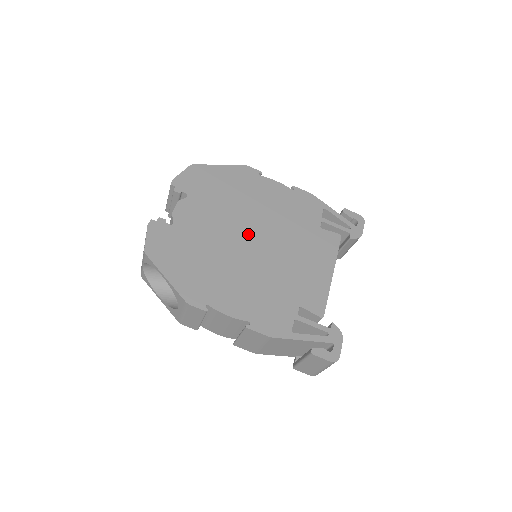
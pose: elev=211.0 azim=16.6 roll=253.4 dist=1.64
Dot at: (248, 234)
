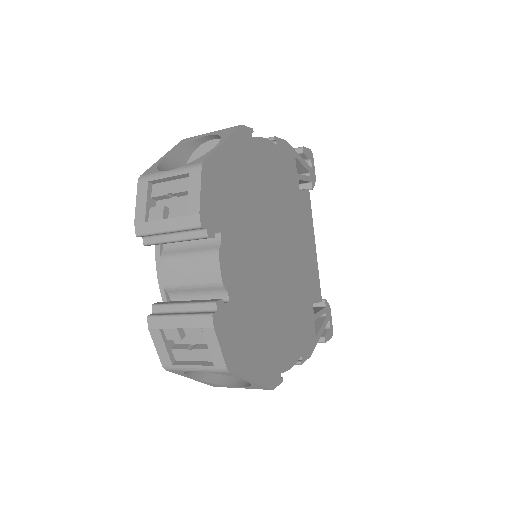
Dot at: (273, 249)
